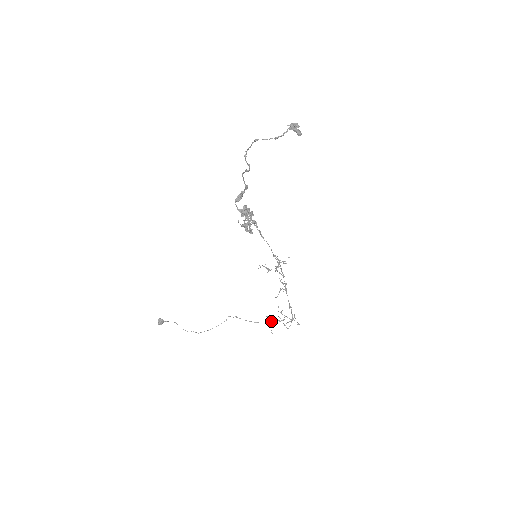
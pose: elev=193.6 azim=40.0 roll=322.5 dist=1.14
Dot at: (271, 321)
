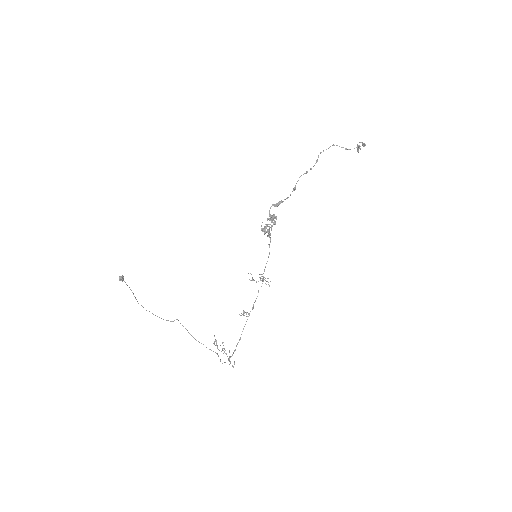
Dot at: occluded
